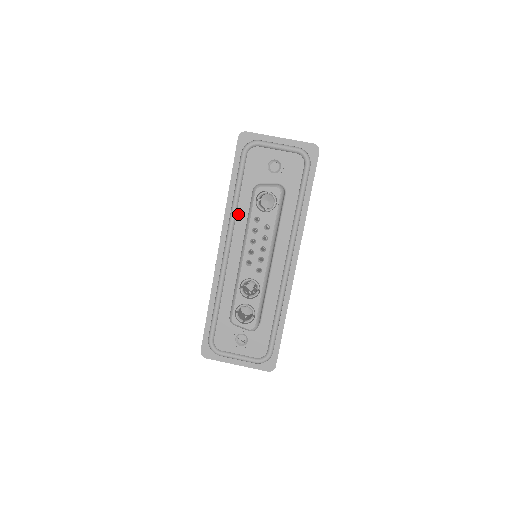
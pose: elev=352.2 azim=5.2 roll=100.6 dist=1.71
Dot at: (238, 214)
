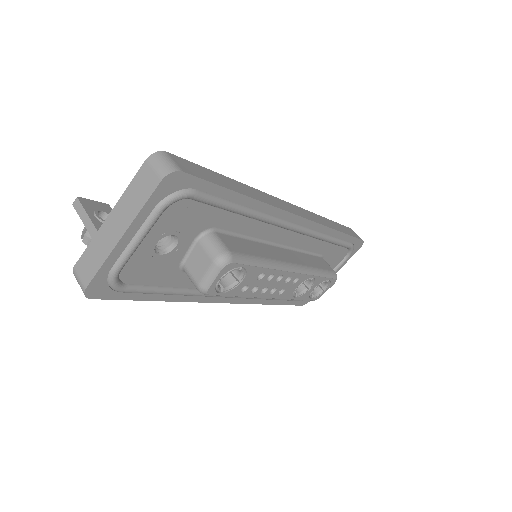
Dot at: occluded
